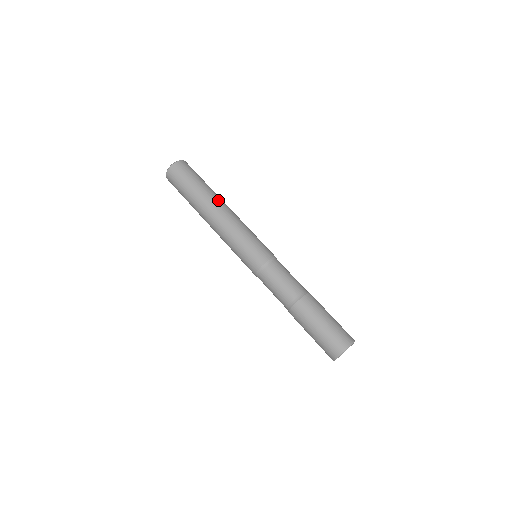
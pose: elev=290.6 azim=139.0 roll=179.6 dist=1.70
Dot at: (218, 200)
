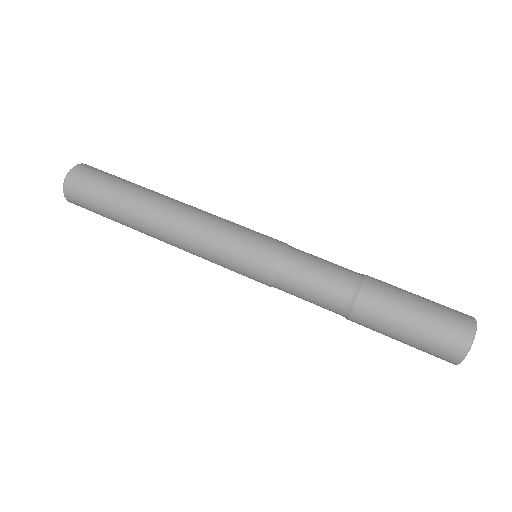
Dot at: (150, 210)
